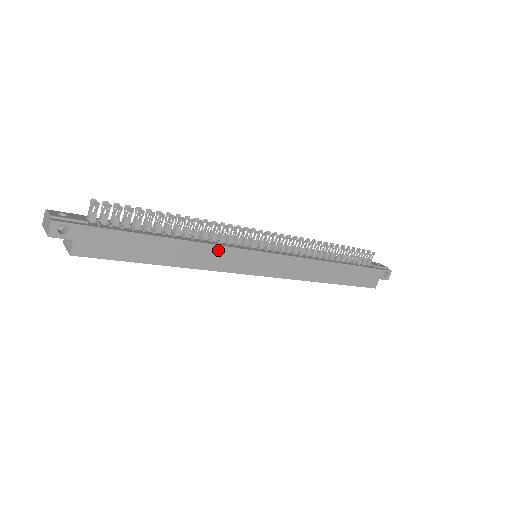
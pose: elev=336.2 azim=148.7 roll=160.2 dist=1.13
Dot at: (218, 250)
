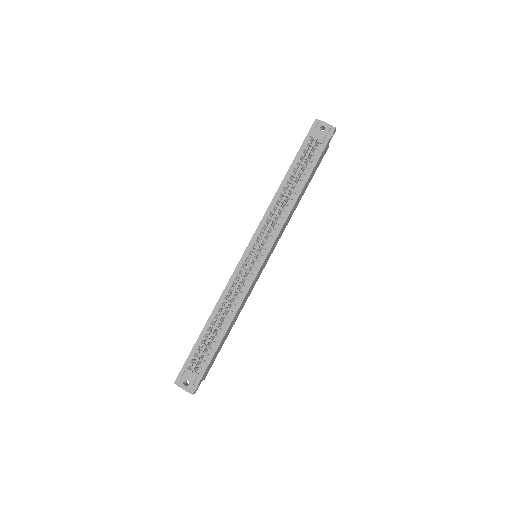
Dot at: (245, 297)
